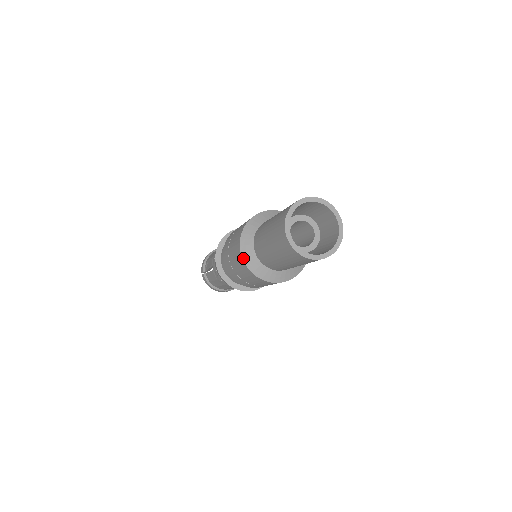
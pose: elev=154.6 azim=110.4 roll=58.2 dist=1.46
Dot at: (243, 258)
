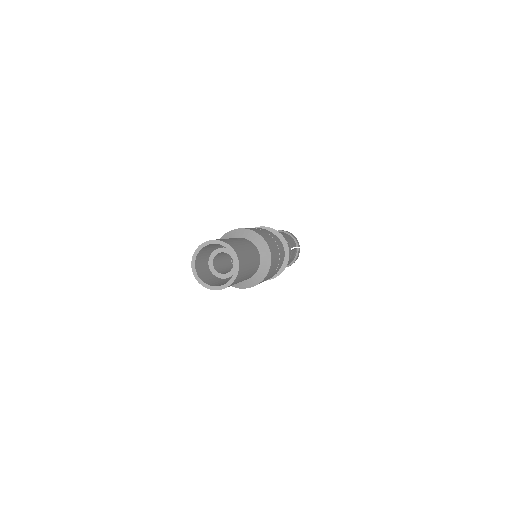
Dot at: occluded
